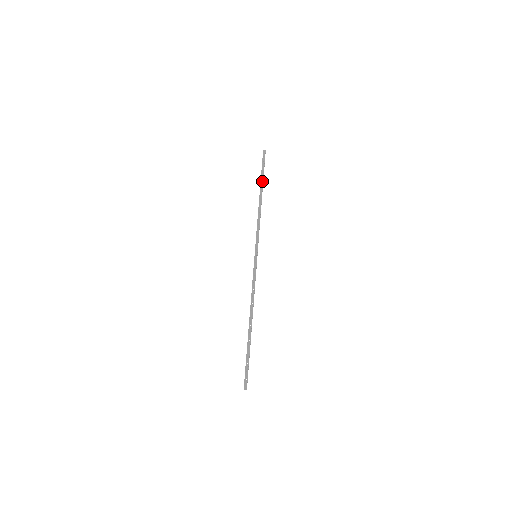
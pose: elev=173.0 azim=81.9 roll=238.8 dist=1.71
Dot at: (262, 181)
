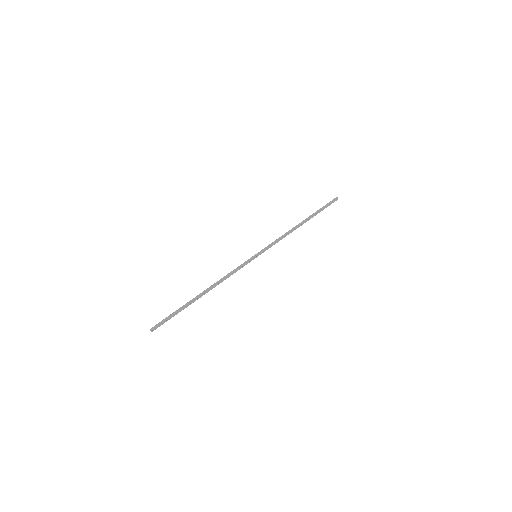
Dot at: (314, 214)
